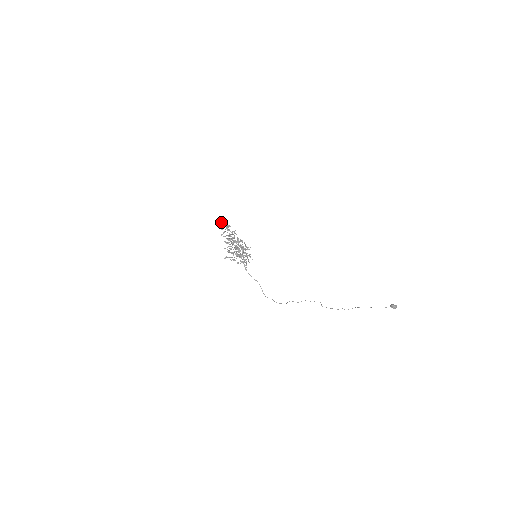
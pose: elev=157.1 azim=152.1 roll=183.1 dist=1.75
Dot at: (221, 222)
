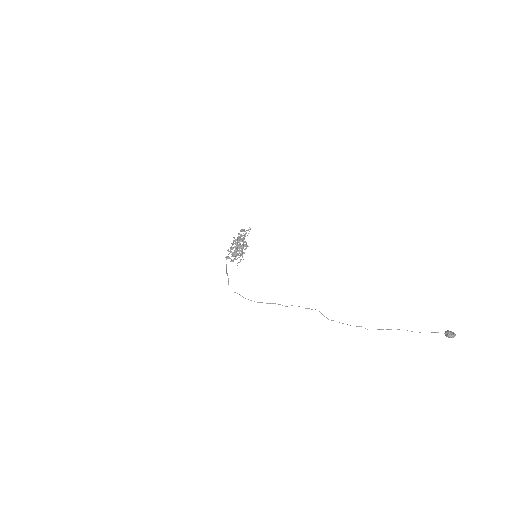
Dot at: occluded
